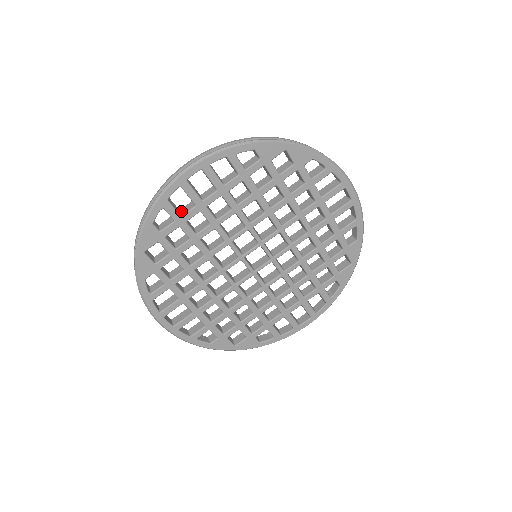
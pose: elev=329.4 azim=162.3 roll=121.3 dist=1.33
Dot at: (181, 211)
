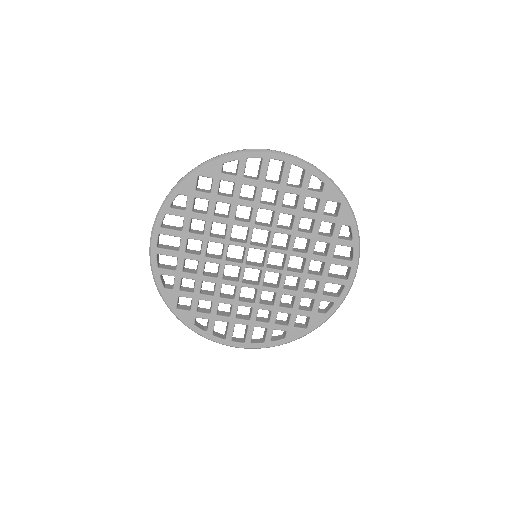
Dot at: occluded
